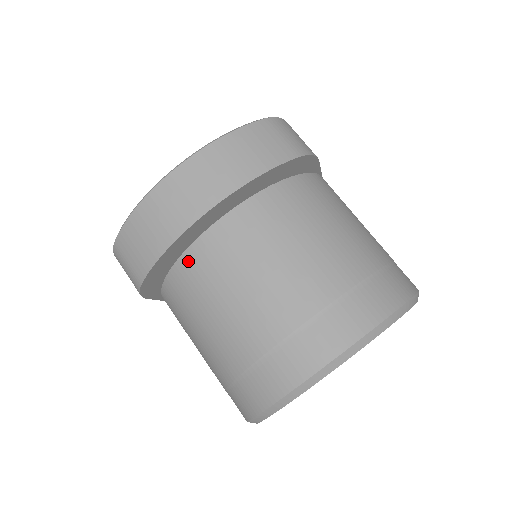
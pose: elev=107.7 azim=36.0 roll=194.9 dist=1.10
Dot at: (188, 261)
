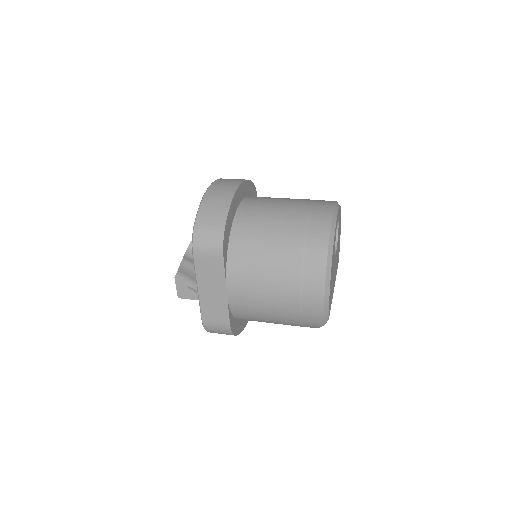
Dot at: (239, 218)
